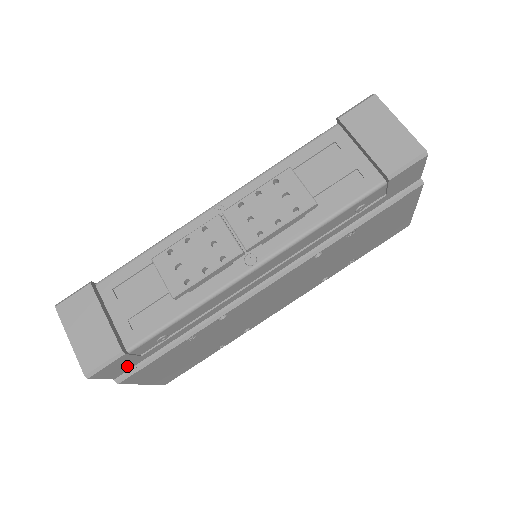
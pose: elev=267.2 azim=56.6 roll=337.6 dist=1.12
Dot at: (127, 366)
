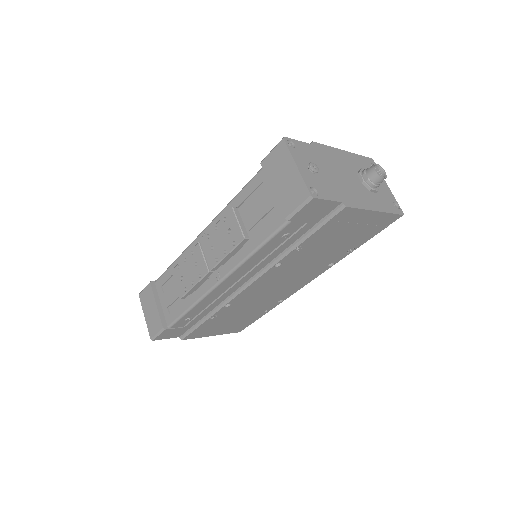
Dot at: (180, 332)
